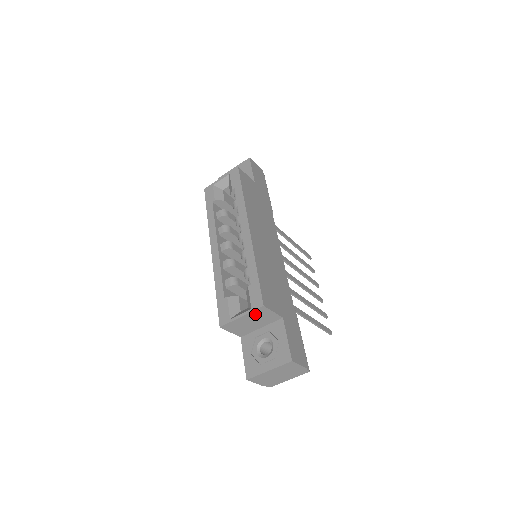
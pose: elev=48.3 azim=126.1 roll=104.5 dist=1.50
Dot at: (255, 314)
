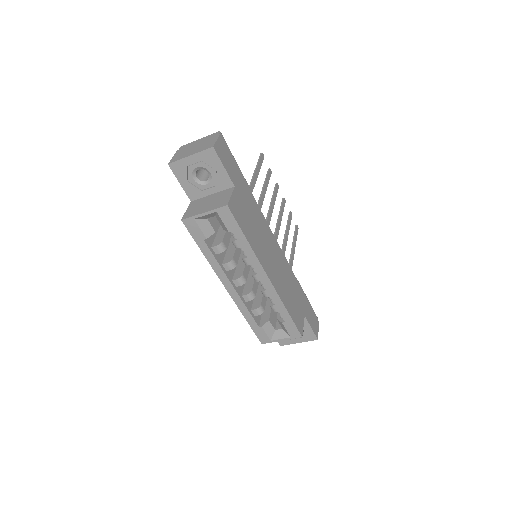
Dot at: occluded
